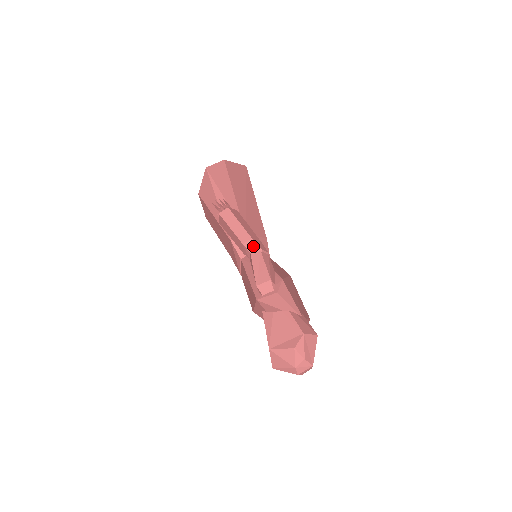
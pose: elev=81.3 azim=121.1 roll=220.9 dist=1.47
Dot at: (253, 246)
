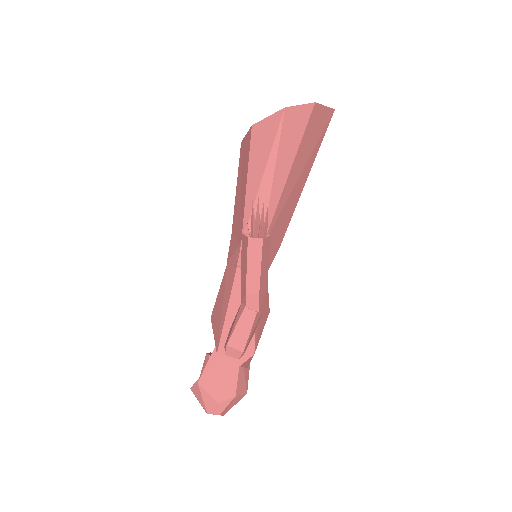
Dot at: (254, 302)
